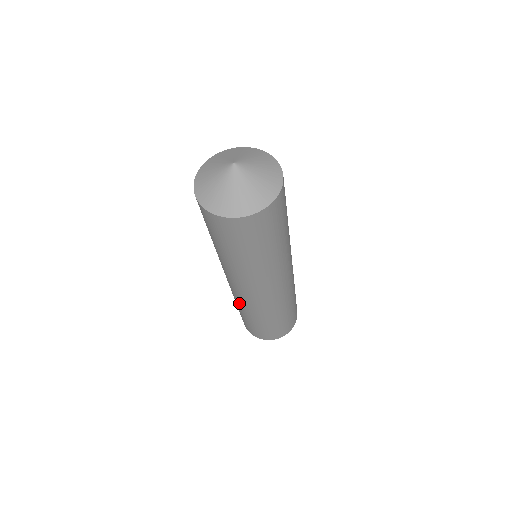
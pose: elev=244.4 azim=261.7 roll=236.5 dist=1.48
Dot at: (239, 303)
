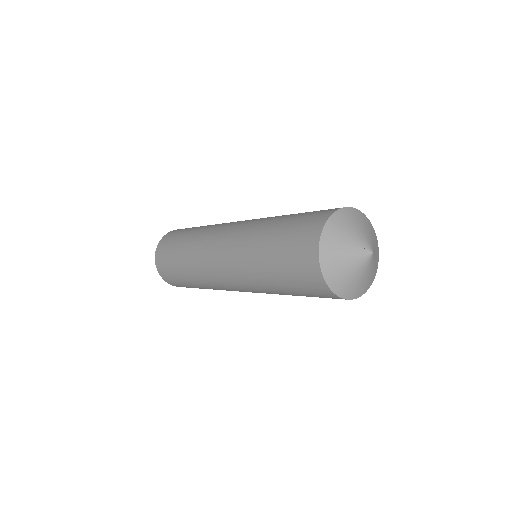
Dot at: (195, 265)
